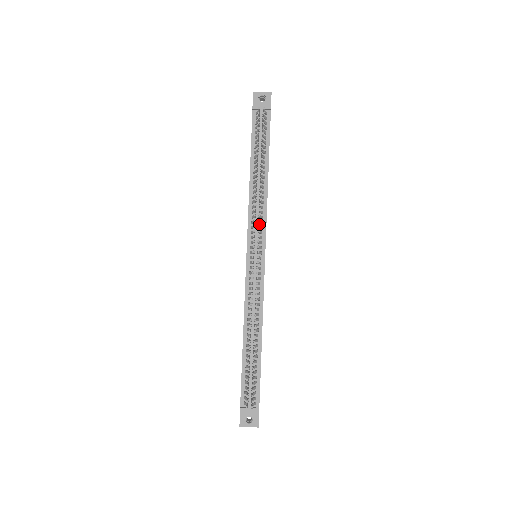
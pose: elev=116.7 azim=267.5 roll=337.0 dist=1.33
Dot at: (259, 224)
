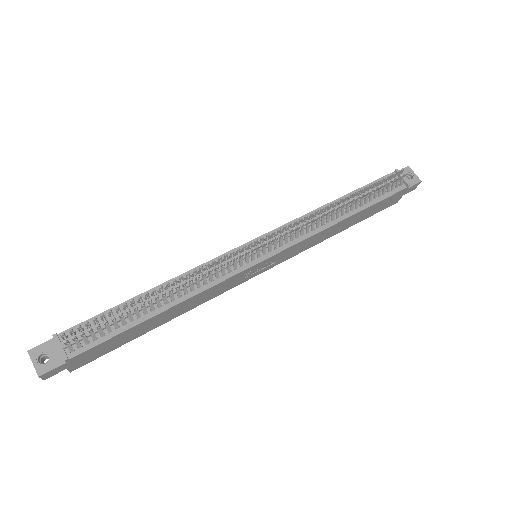
Dot at: (293, 235)
